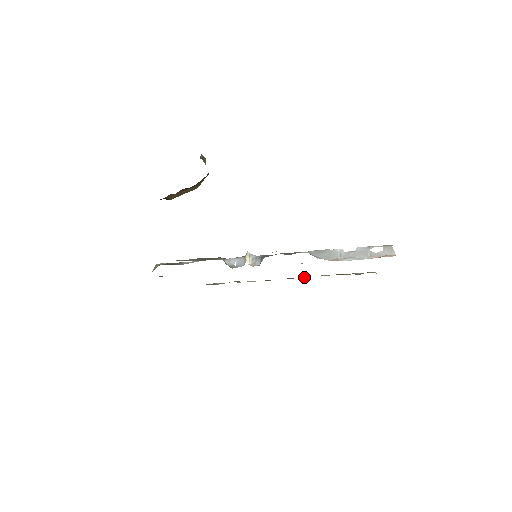
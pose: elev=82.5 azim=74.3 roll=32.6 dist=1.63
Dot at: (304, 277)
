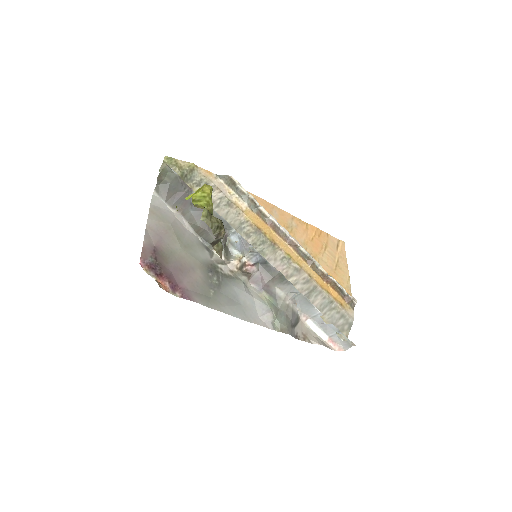
Dot at: (306, 257)
